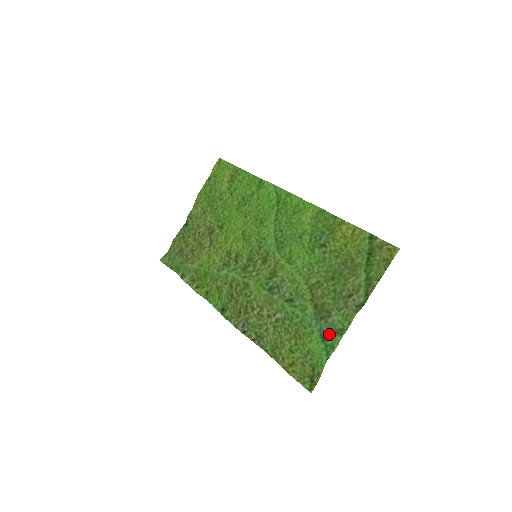
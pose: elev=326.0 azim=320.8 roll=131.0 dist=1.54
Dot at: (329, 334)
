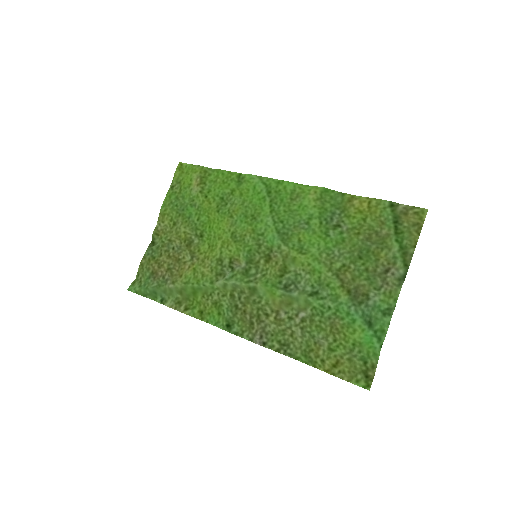
Dot at: (375, 318)
